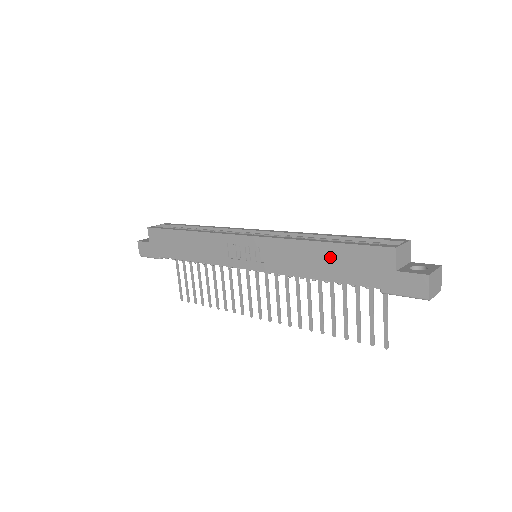
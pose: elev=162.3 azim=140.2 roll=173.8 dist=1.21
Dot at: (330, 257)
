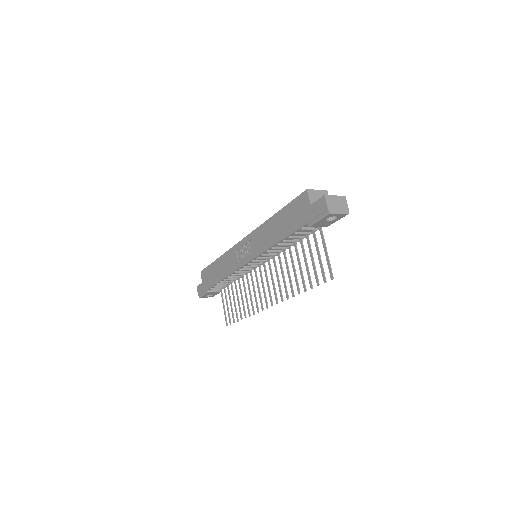
Dot at: (281, 221)
